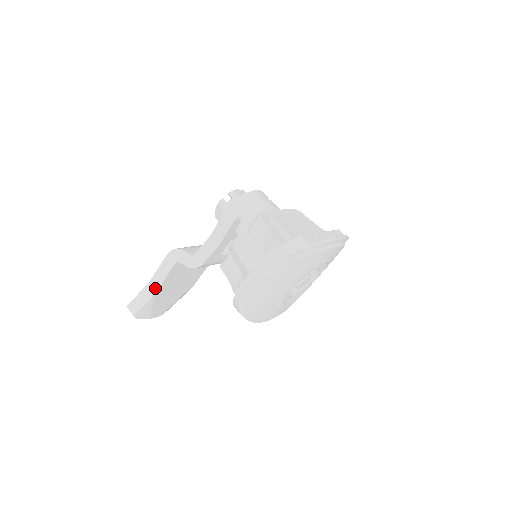
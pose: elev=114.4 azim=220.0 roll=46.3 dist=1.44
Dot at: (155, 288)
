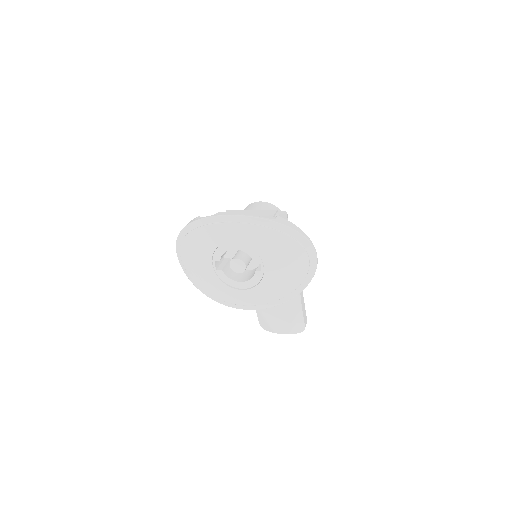
Dot at: occluded
